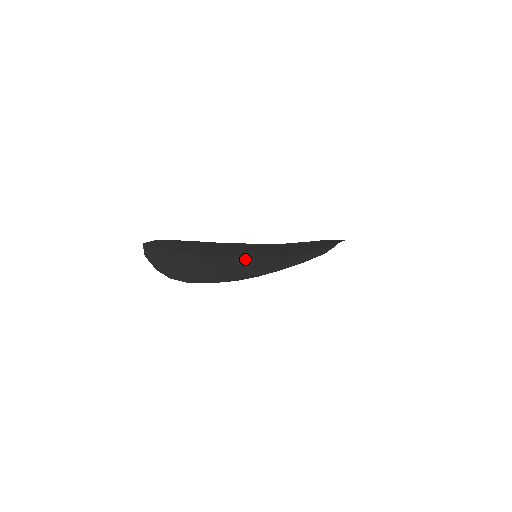
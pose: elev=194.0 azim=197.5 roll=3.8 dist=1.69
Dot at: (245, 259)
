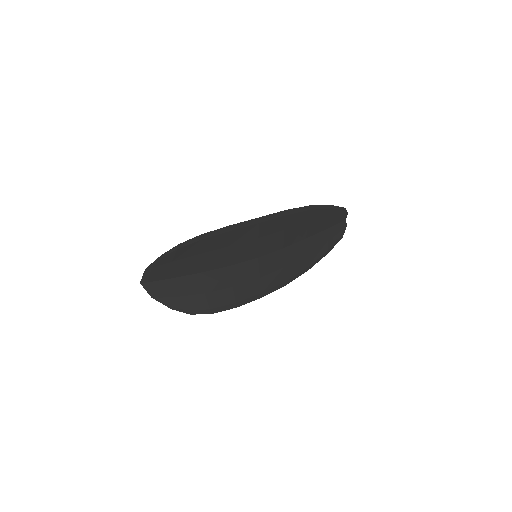
Dot at: (245, 262)
